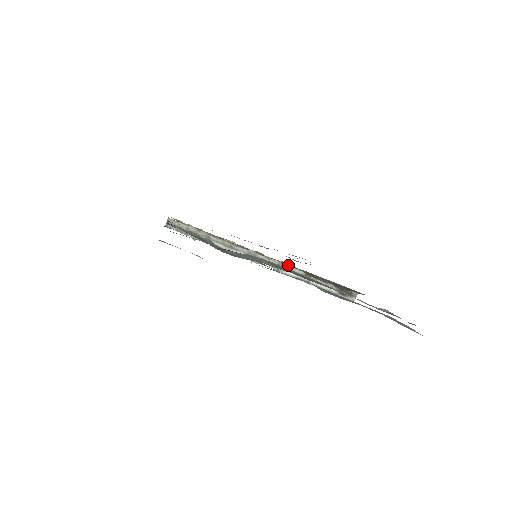
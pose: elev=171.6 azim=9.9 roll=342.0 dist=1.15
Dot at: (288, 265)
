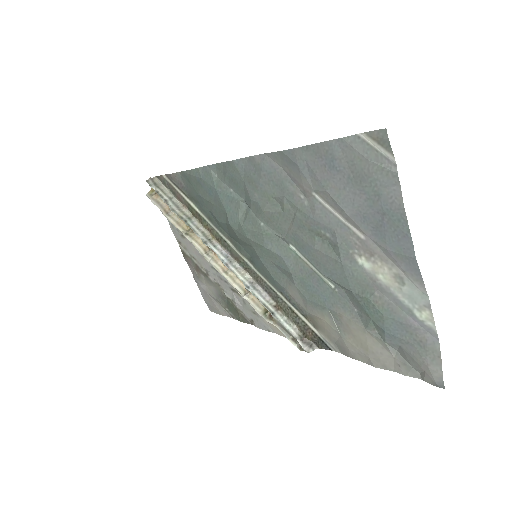
Dot at: (263, 288)
